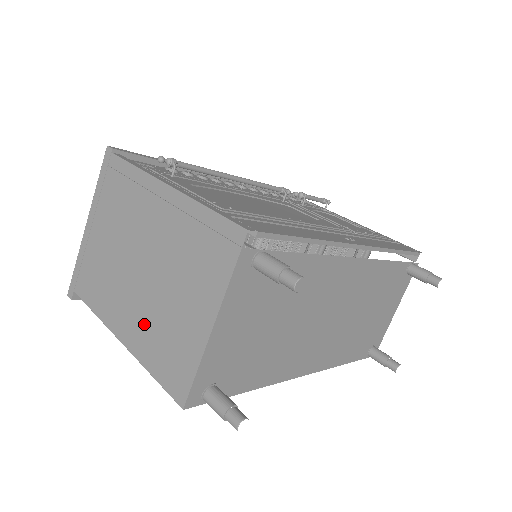
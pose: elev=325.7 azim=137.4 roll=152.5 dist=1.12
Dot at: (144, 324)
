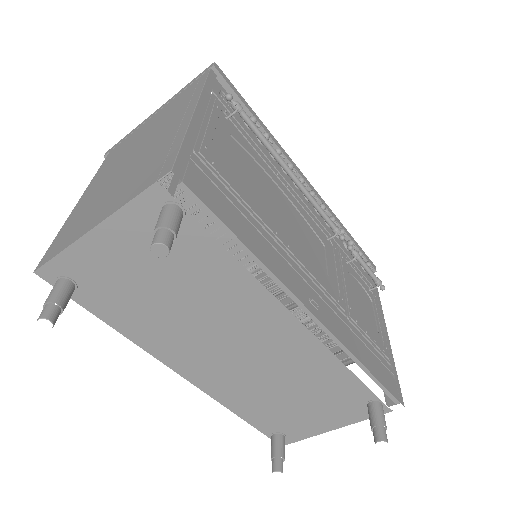
Dot at: (91, 198)
